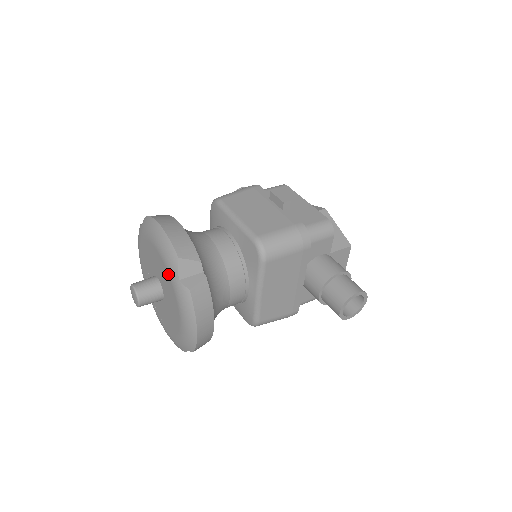
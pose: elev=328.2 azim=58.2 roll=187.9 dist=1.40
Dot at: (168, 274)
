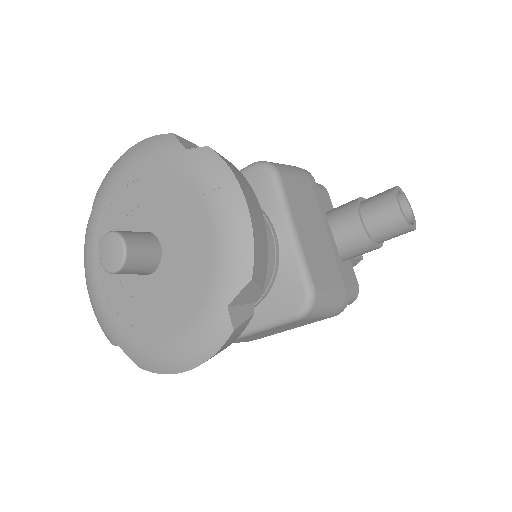
Dot at: (164, 168)
